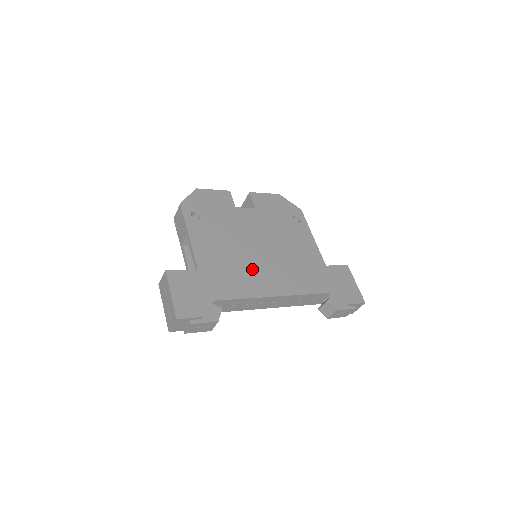
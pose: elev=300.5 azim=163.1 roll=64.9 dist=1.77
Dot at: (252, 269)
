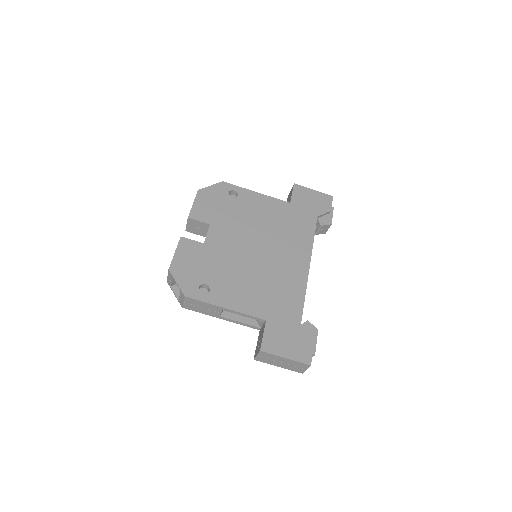
Dot at: (278, 271)
